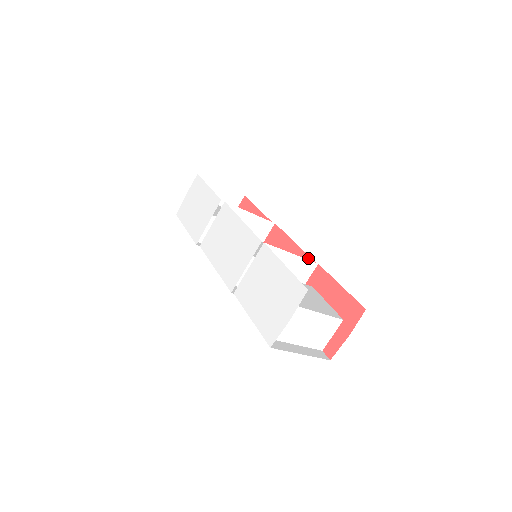
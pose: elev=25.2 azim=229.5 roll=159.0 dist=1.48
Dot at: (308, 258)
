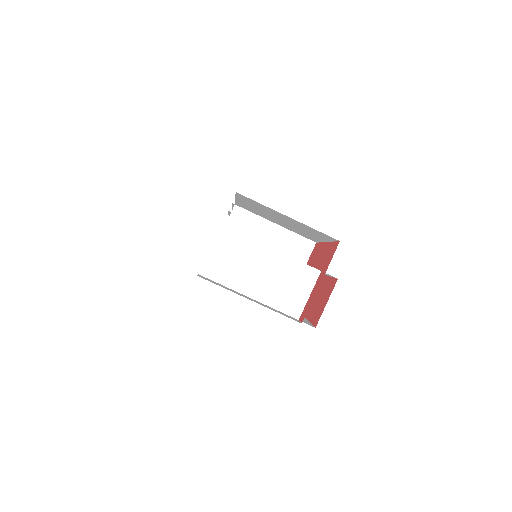
Dot at: occluded
